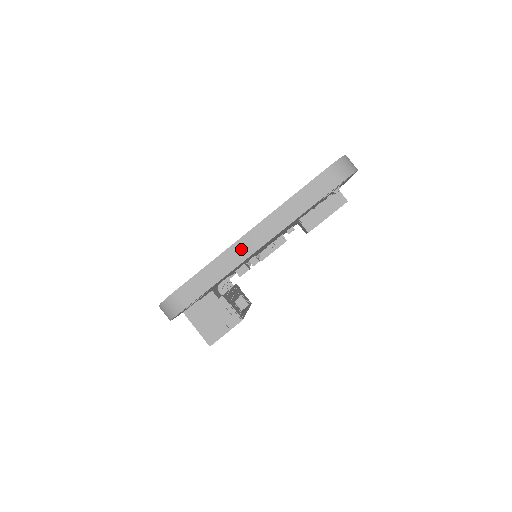
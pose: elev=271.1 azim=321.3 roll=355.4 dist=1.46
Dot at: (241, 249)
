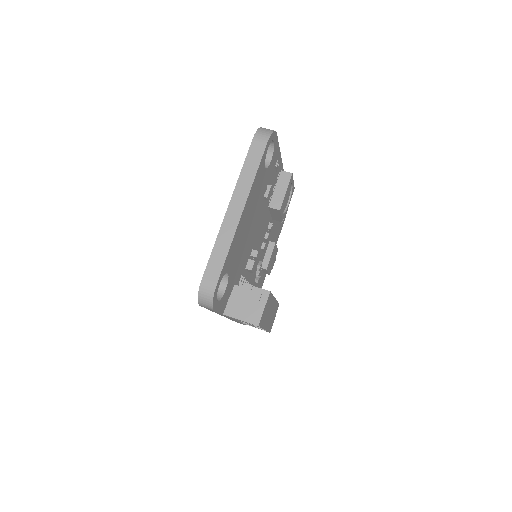
Dot at: (230, 221)
